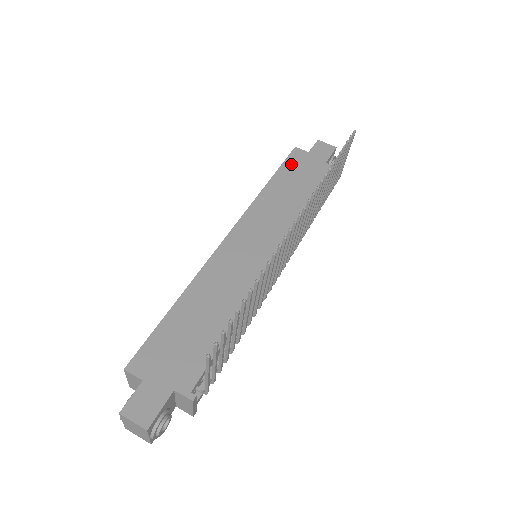
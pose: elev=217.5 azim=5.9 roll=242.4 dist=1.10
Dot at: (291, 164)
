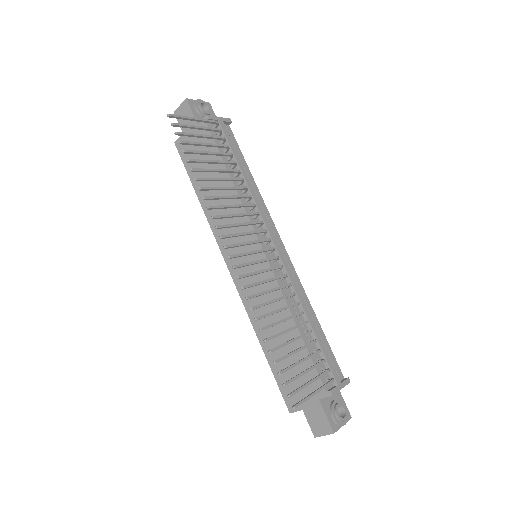
Dot at: occluded
